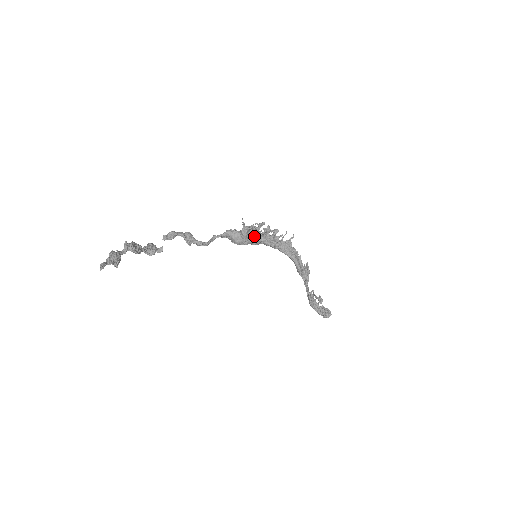
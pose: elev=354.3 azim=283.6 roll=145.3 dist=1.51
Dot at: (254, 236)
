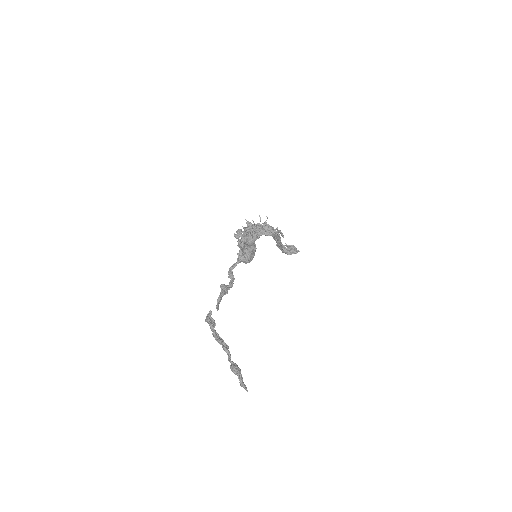
Dot at: occluded
